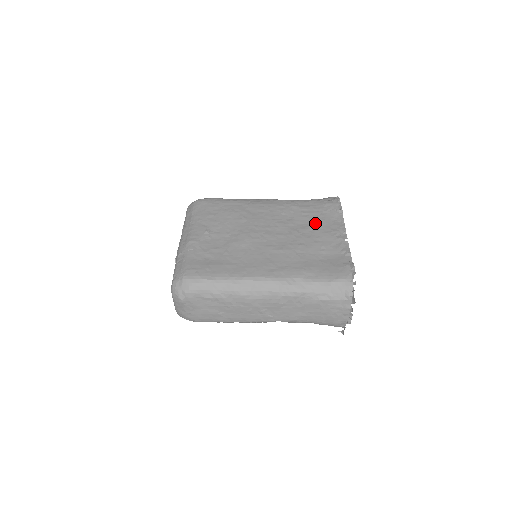
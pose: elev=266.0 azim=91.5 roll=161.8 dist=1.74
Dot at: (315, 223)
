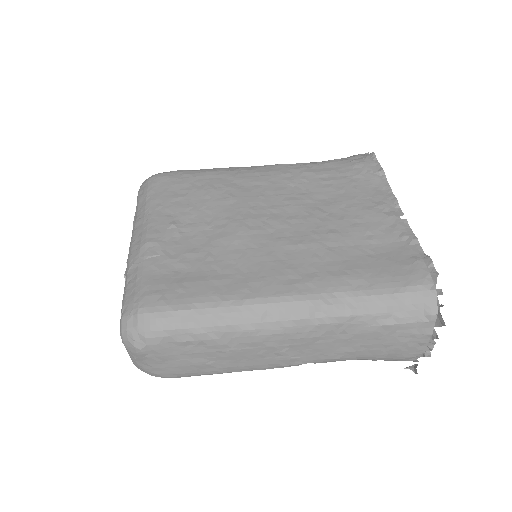
Dot at: (346, 195)
